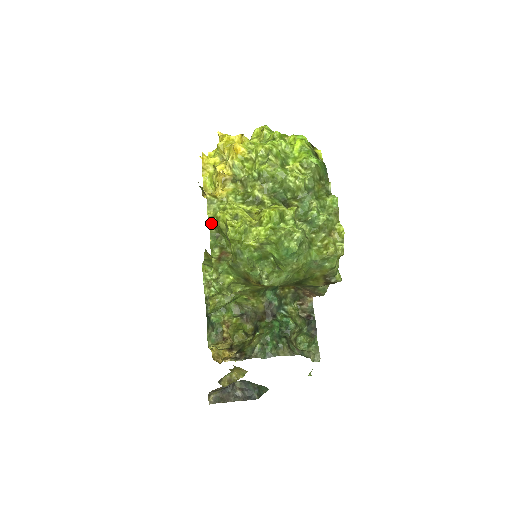
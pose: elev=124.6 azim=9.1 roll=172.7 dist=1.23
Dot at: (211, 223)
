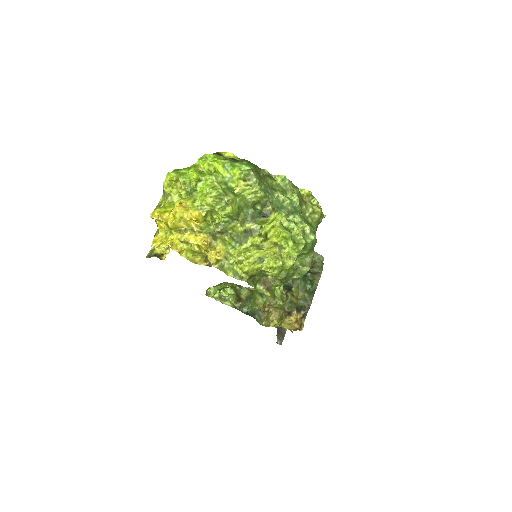
Dot at: (243, 279)
